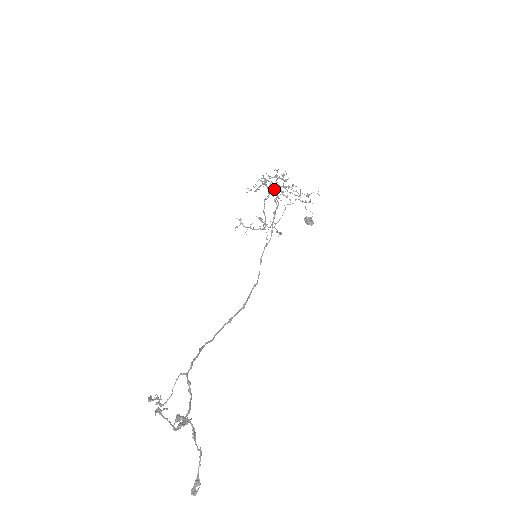
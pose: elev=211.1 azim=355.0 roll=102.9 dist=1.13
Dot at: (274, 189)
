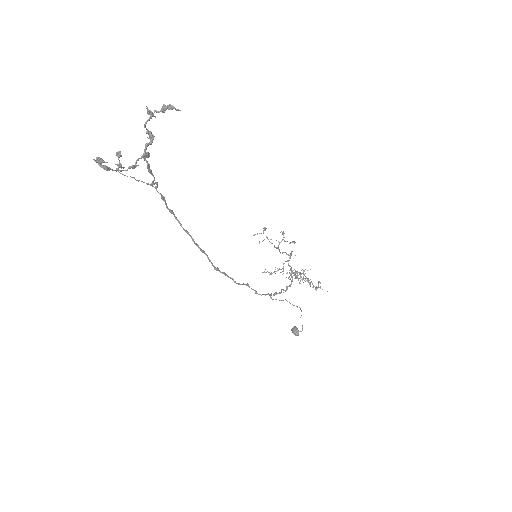
Dot at: (290, 274)
